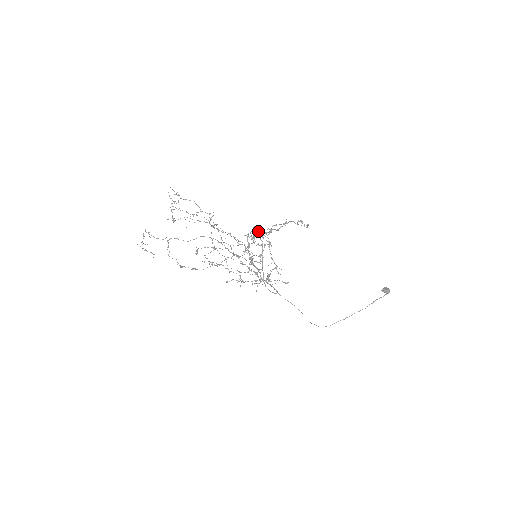
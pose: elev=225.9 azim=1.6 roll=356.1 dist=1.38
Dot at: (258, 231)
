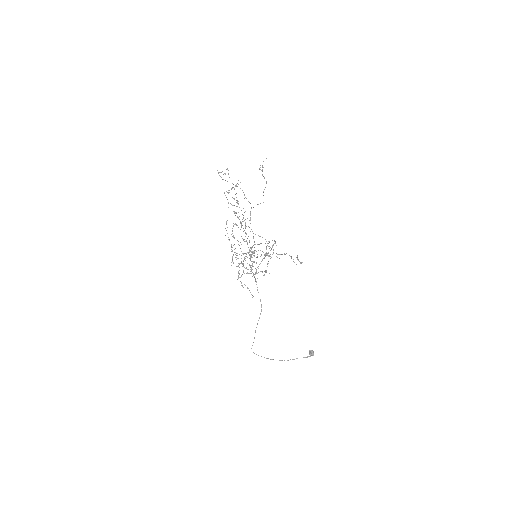
Dot at: occluded
